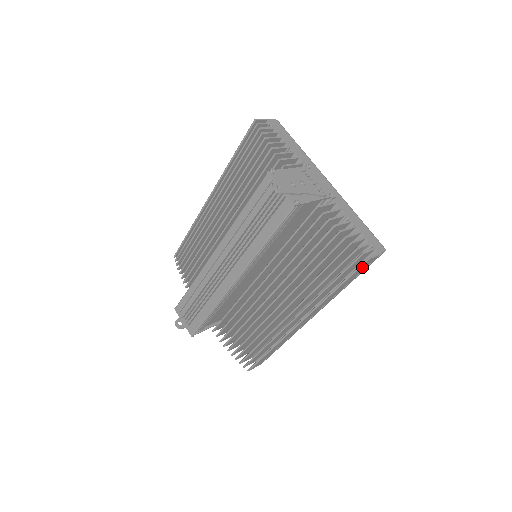
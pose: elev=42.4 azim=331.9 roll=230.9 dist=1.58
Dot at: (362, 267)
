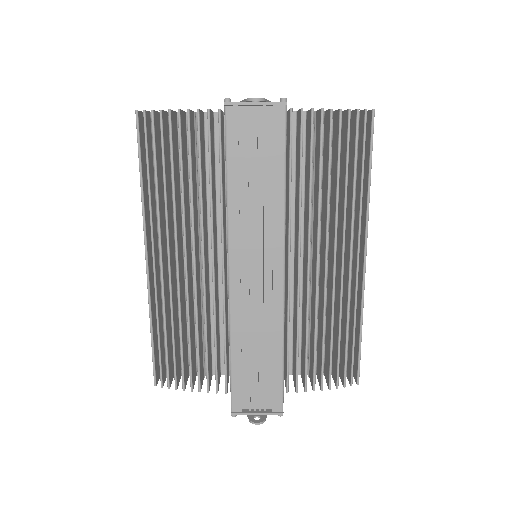
Dot at: (371, 130)
